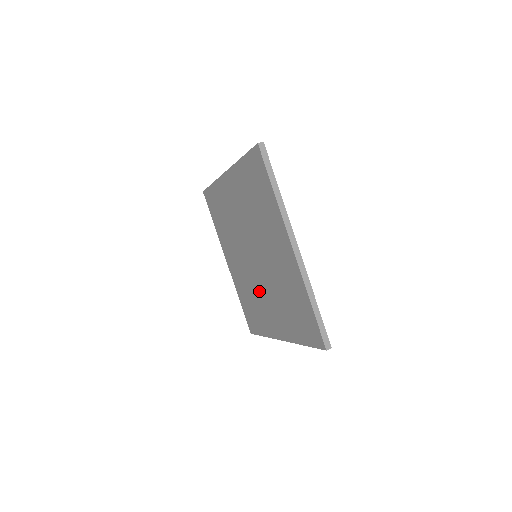
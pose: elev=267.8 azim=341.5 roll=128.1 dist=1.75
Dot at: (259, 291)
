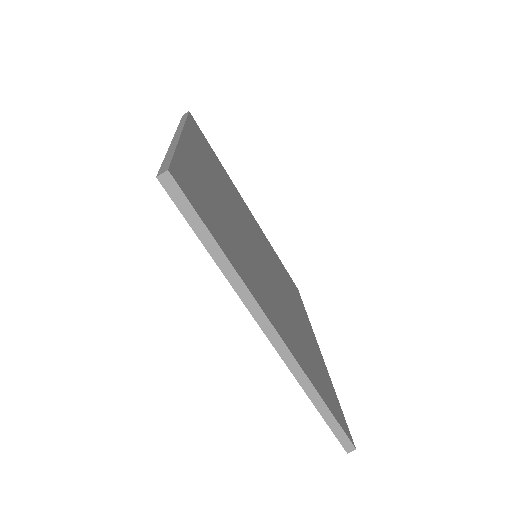
Dot at: occluded
